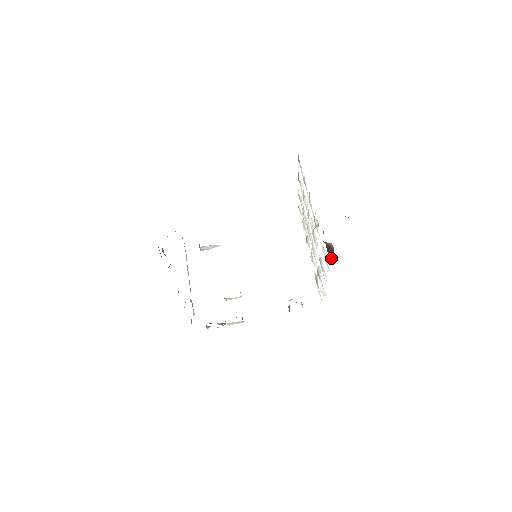
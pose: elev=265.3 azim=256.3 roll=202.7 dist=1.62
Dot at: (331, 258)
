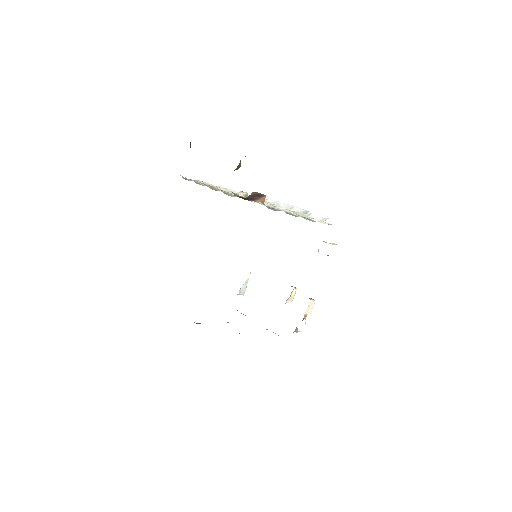
Dot at: (260, 200)
